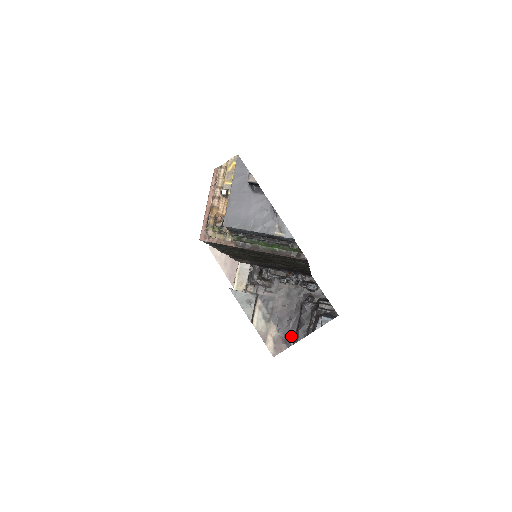
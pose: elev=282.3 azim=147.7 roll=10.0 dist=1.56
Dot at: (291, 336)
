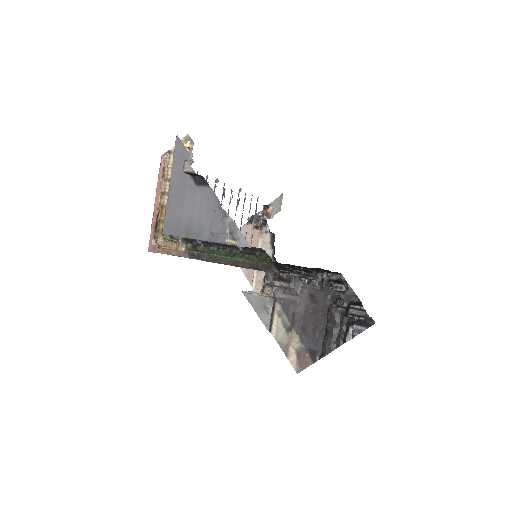
Dot at: (317, 348)
